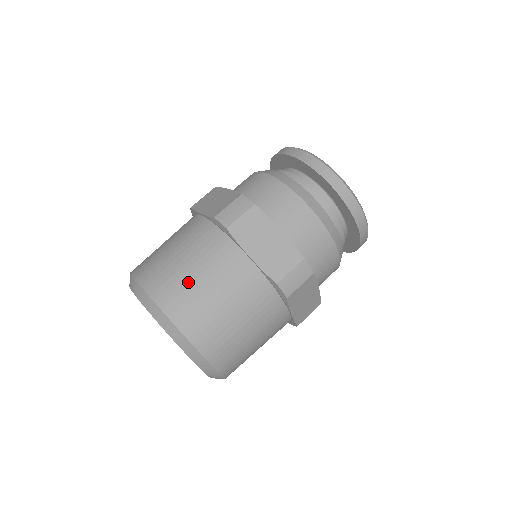
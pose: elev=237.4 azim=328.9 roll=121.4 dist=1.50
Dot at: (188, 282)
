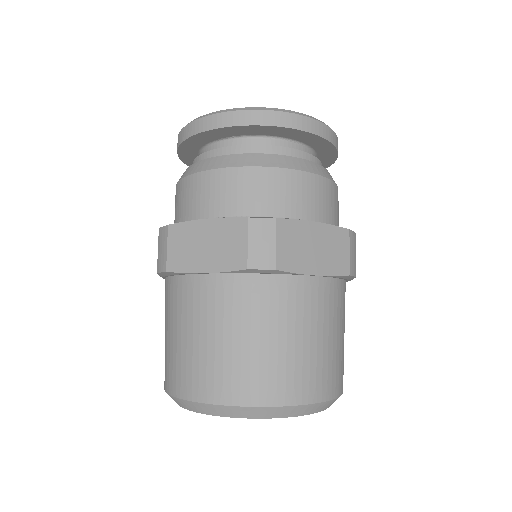
Dot at: (183, 352)
